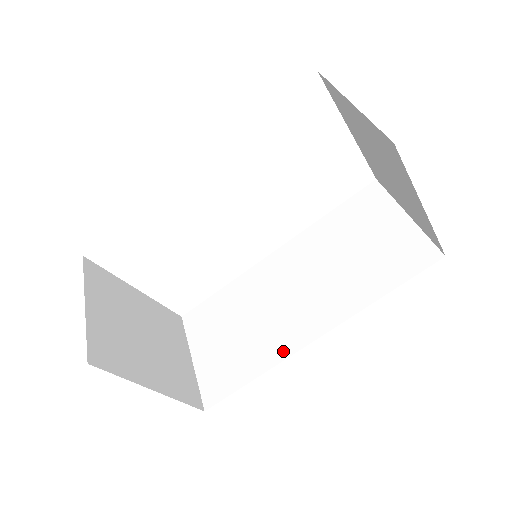
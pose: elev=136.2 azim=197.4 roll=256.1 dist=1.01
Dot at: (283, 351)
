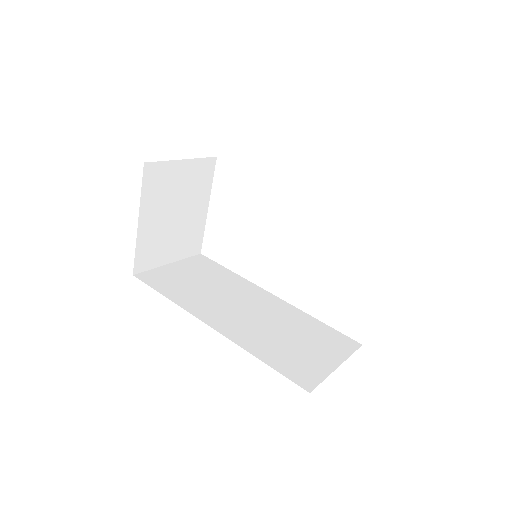
Dot at: (193, 309)
